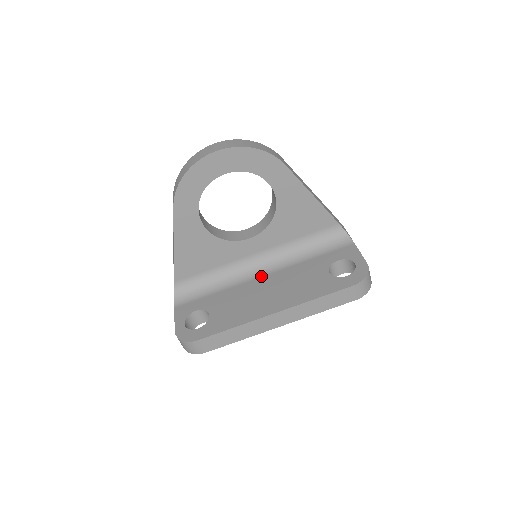
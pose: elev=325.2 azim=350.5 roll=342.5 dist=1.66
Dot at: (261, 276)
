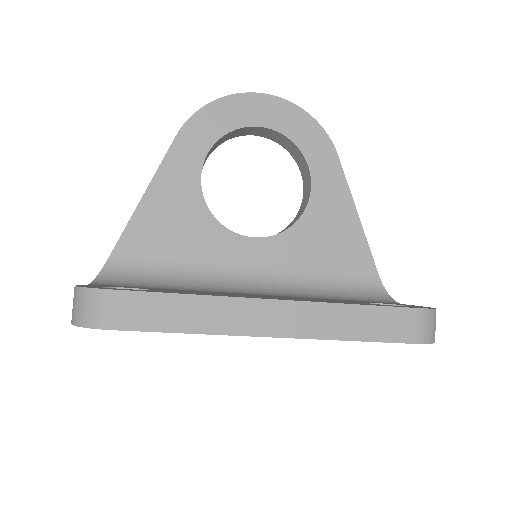
Dot at: (250, 293)
